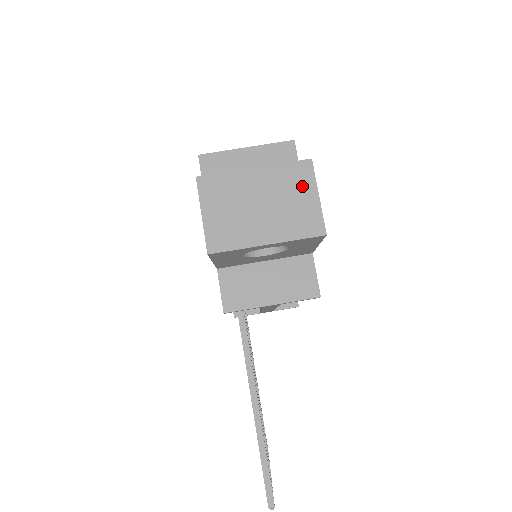
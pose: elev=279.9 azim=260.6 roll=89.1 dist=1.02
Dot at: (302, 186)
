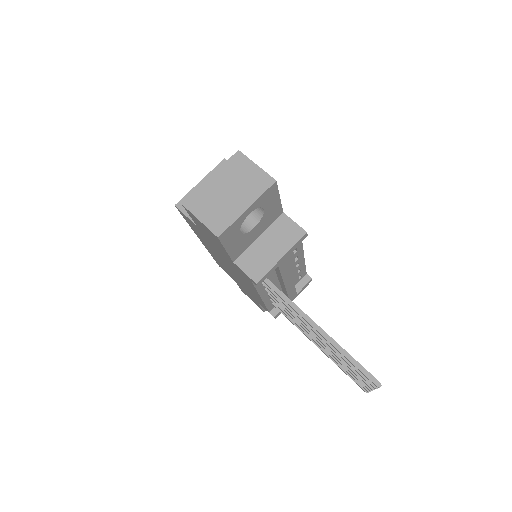
Dot at: (244, 167)
